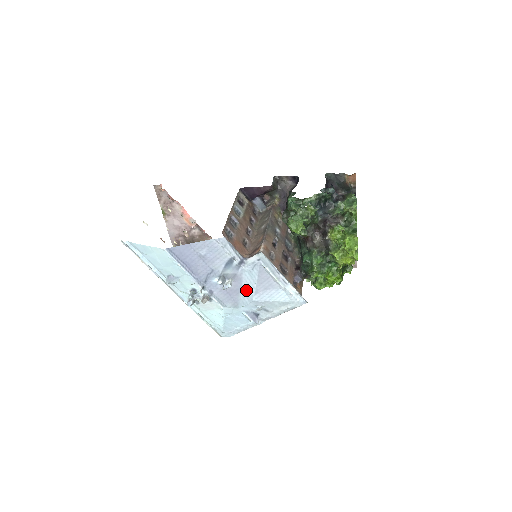
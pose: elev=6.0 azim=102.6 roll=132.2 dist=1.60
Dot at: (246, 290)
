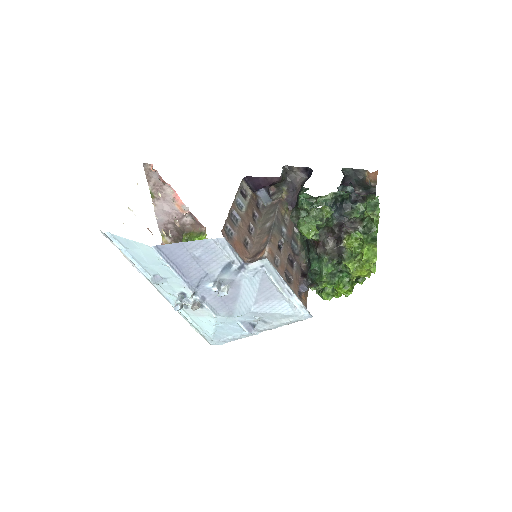
Dot at: (244, 299)
